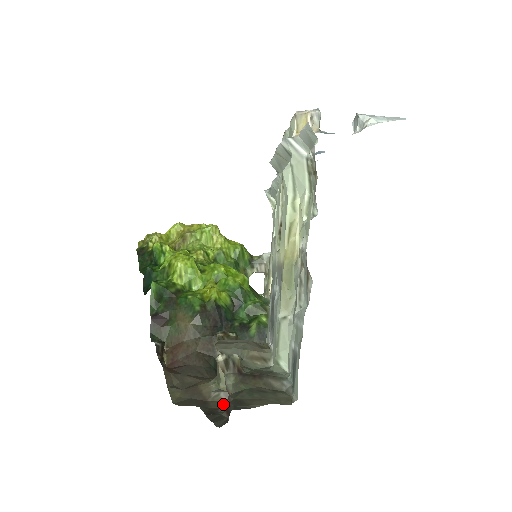
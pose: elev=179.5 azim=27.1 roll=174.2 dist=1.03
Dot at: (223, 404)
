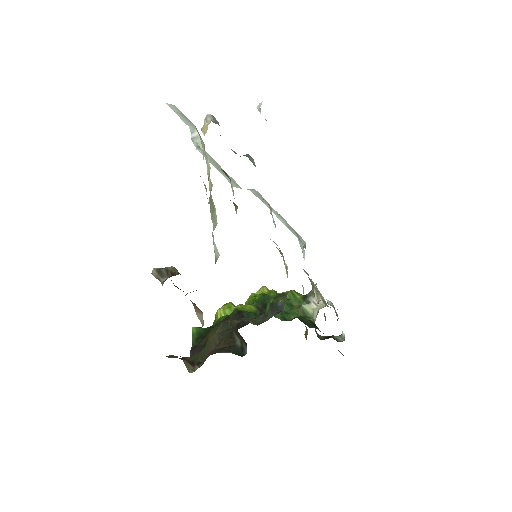
Dot at: occluded
